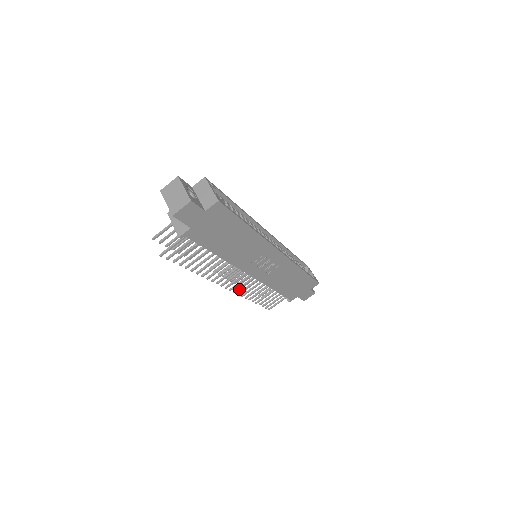
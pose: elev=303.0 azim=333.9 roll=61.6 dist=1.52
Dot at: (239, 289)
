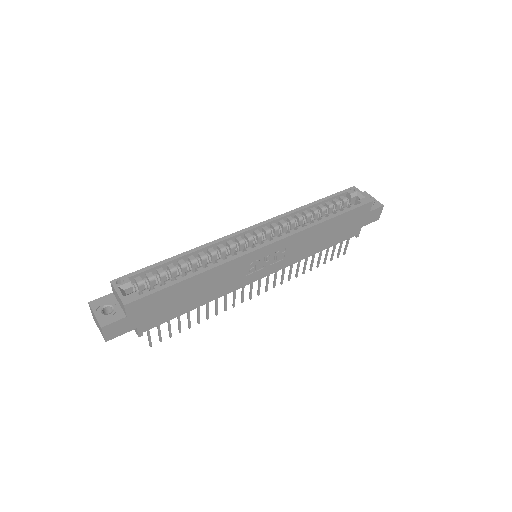
Dot at: (275, 283)
